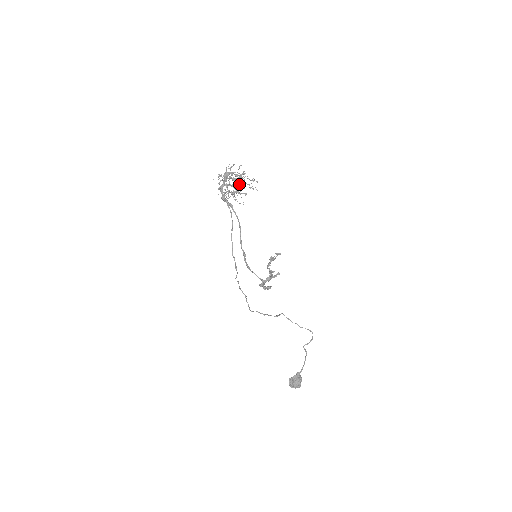
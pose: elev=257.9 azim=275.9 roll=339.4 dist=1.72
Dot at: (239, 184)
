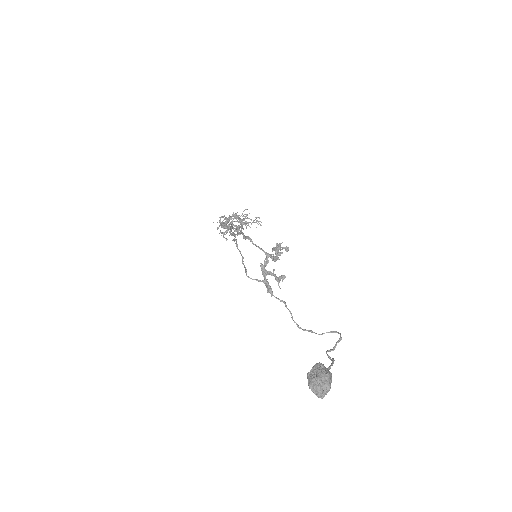
Dot at: occluded
